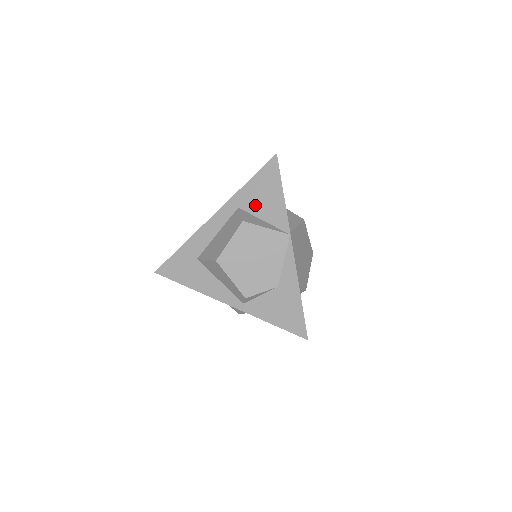
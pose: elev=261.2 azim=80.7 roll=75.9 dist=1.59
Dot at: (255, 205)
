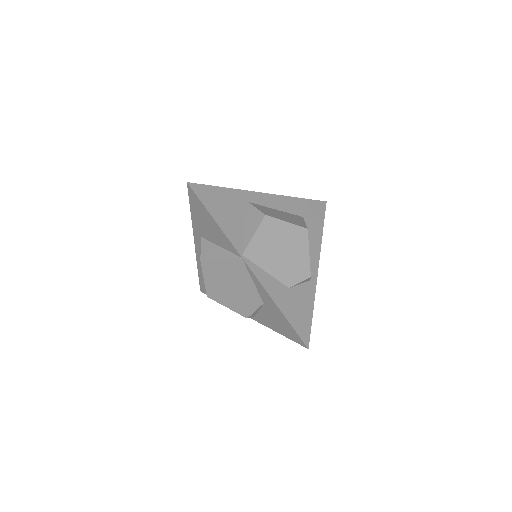
Dot at: (207, 233)
